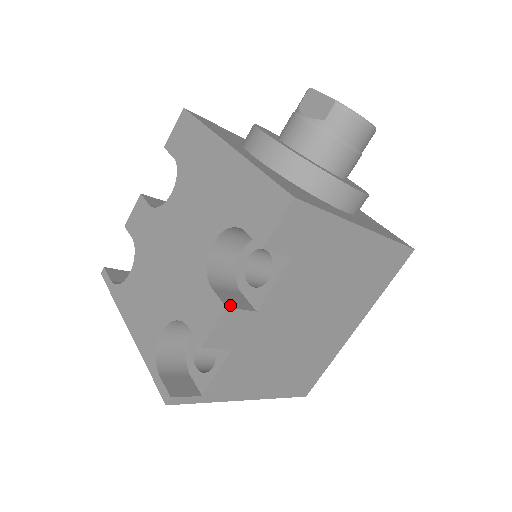
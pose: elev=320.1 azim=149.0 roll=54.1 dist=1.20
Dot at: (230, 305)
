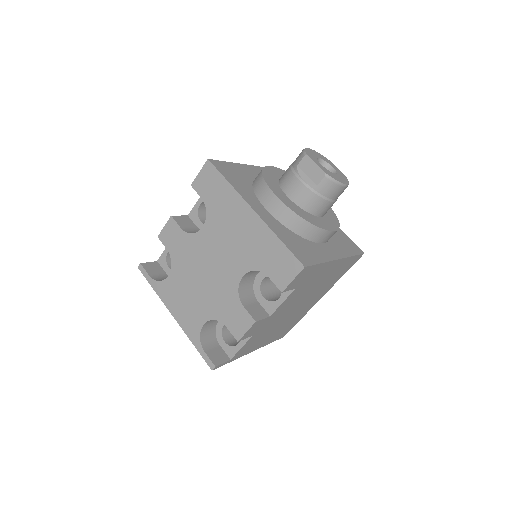
Dot at: (257, 318)
